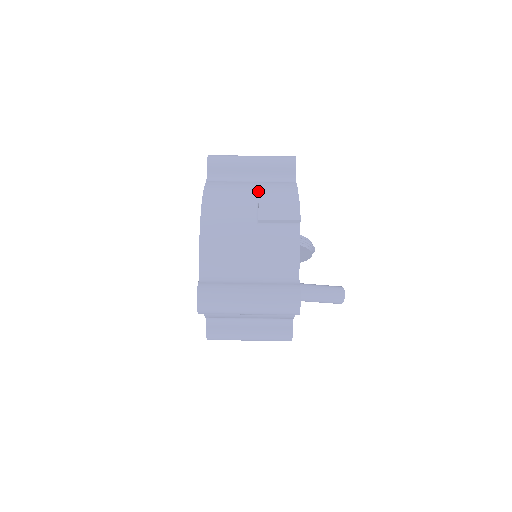
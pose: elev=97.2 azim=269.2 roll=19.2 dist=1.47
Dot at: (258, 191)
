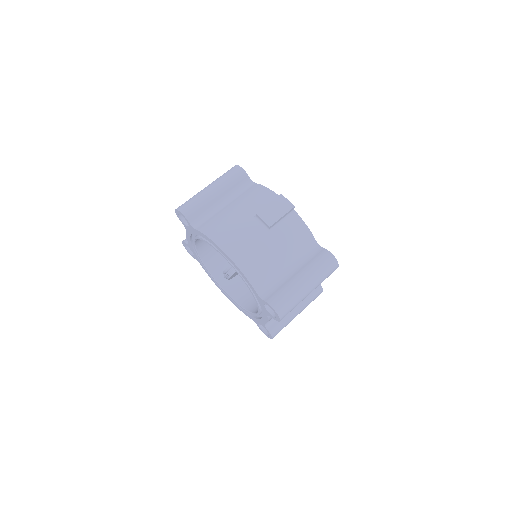
Dot at: (244, 208)
